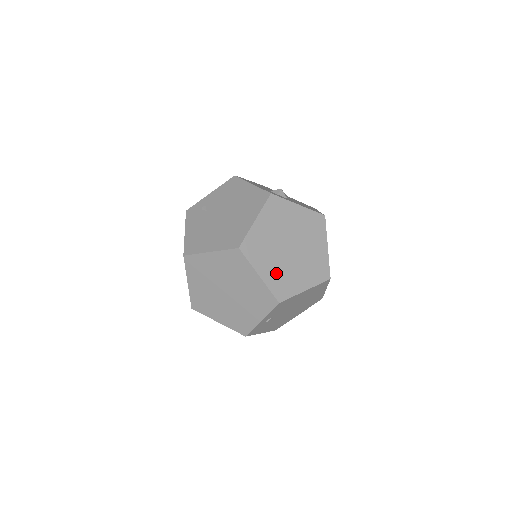
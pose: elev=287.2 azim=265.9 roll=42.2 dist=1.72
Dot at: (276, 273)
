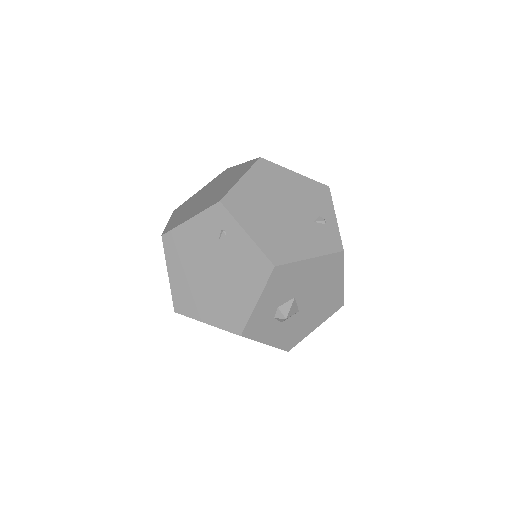
Dot at: occluded
